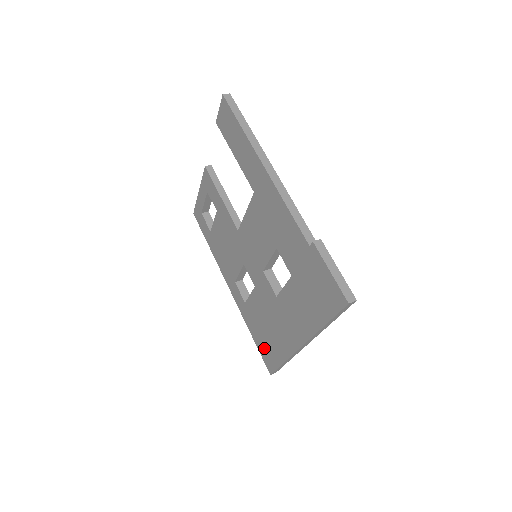
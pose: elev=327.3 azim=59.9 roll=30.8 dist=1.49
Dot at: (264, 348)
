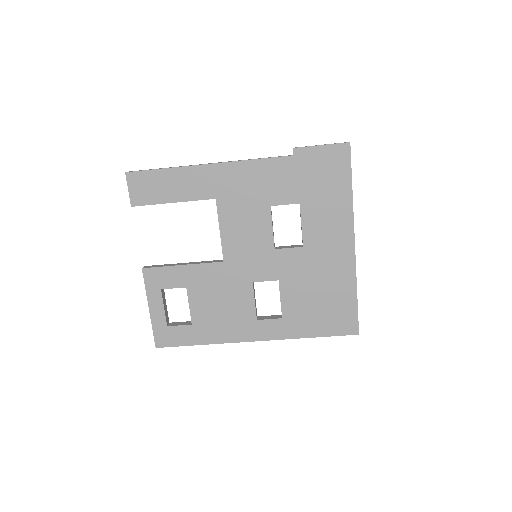
Dot at: (333, 321)
